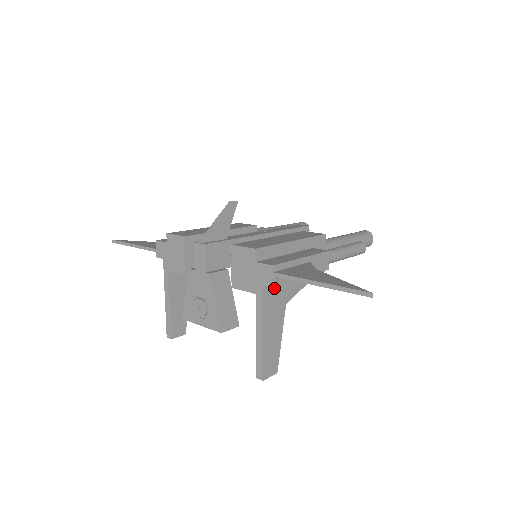
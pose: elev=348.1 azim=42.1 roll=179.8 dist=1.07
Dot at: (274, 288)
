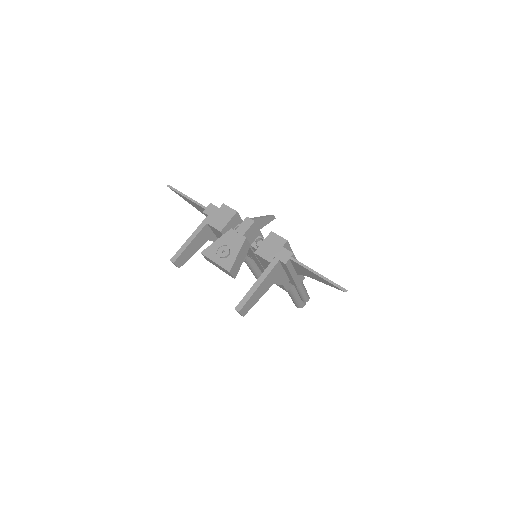
Dot at: (279, 268)
